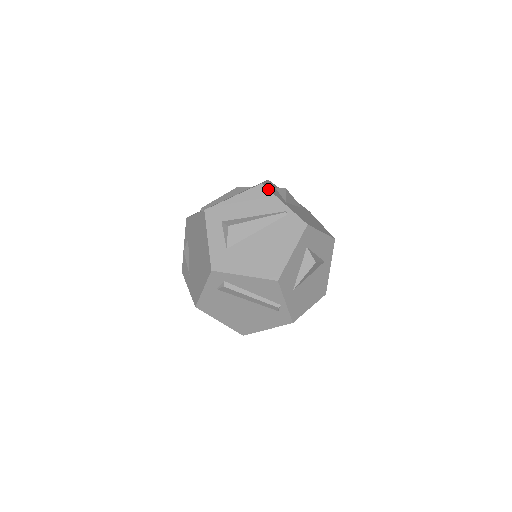
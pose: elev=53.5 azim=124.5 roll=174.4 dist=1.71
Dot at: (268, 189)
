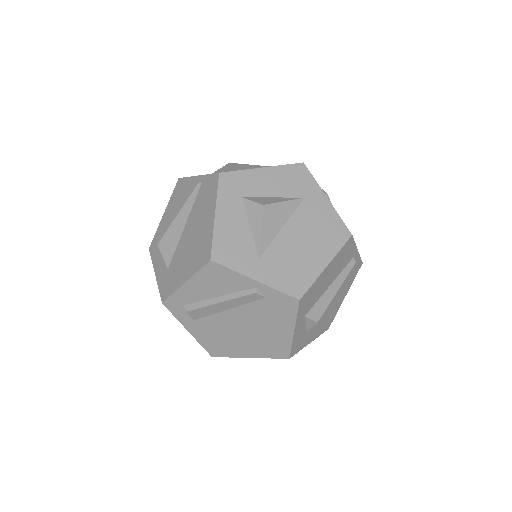
Dot at: (183, 178)
